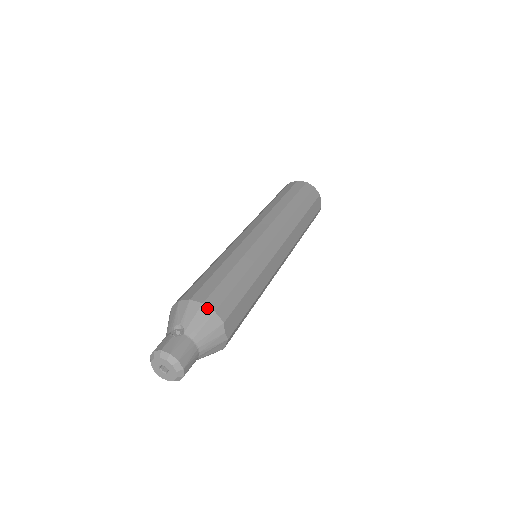
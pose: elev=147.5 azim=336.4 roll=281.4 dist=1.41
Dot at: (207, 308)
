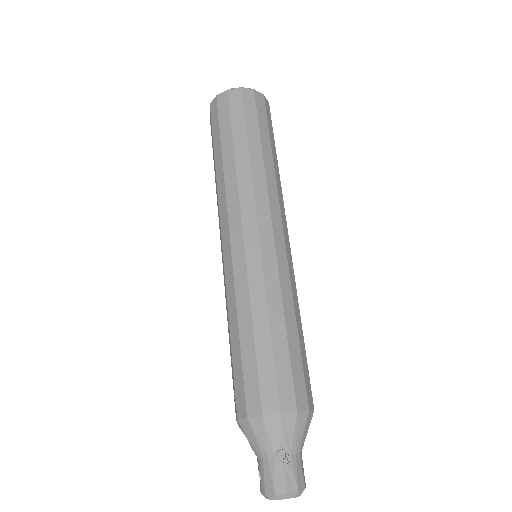
Dot at: (302, 413)
